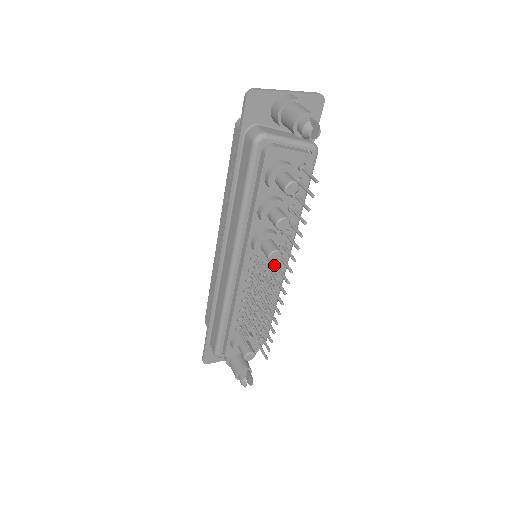
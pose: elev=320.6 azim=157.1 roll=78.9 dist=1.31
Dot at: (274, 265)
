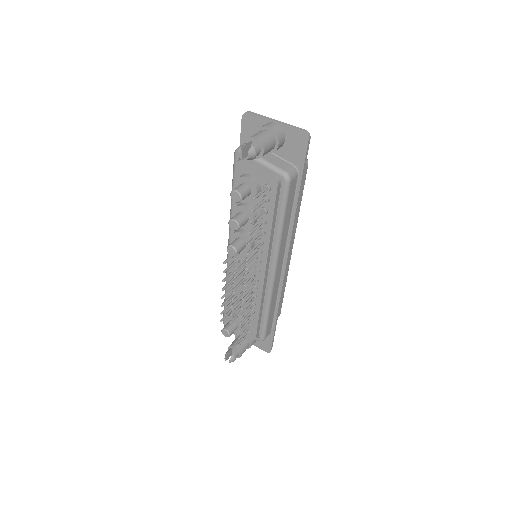
Dot at: (255, 267)
